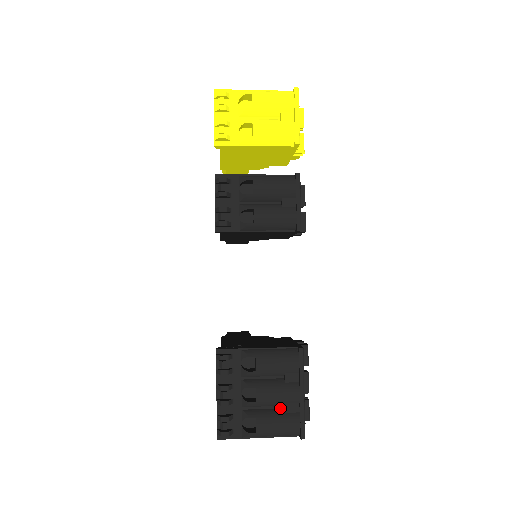
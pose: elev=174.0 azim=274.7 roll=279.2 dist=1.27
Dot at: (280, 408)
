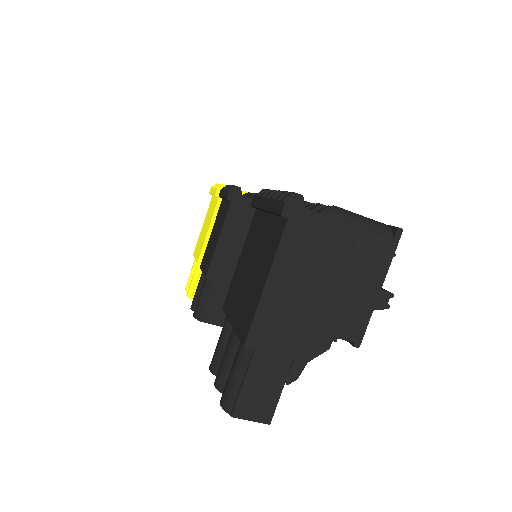
Dot at: occluded
